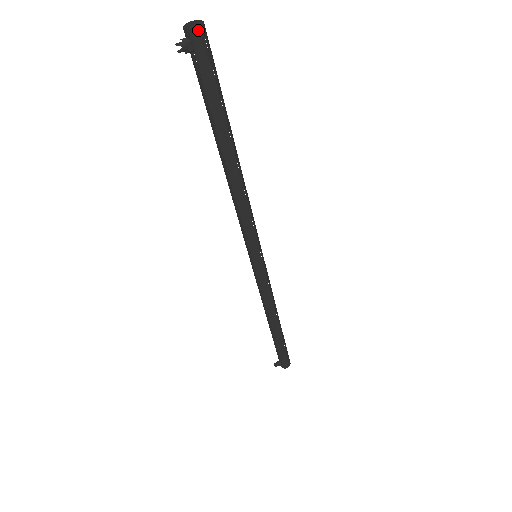
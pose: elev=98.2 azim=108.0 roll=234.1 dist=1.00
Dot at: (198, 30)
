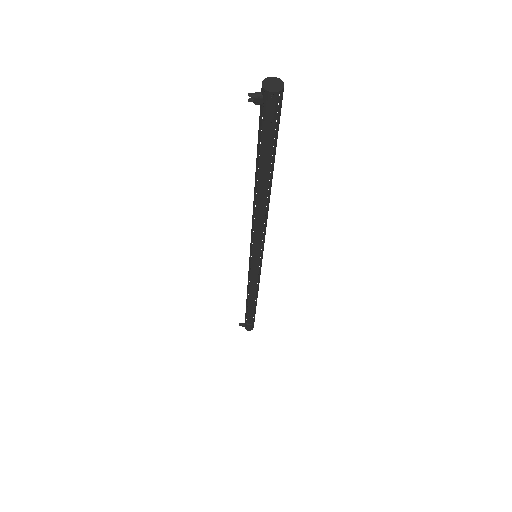
Dot at: (274, 94)
